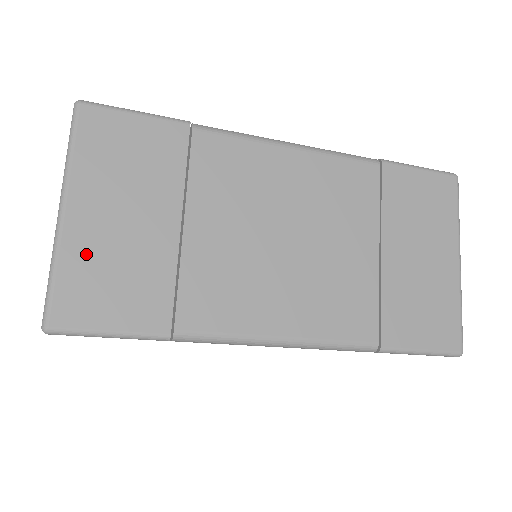
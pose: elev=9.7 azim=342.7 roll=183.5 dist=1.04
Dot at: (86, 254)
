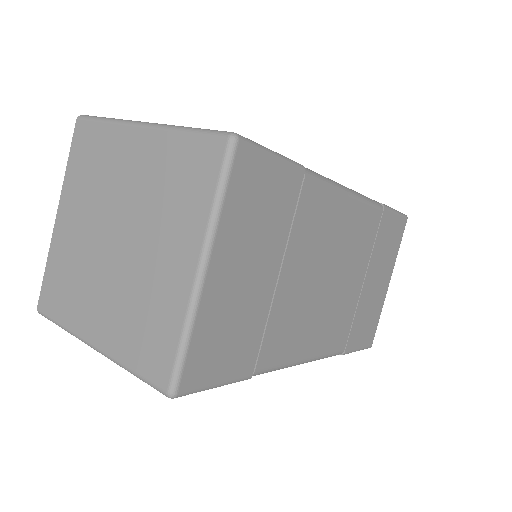
Dot at: (215, 315)
